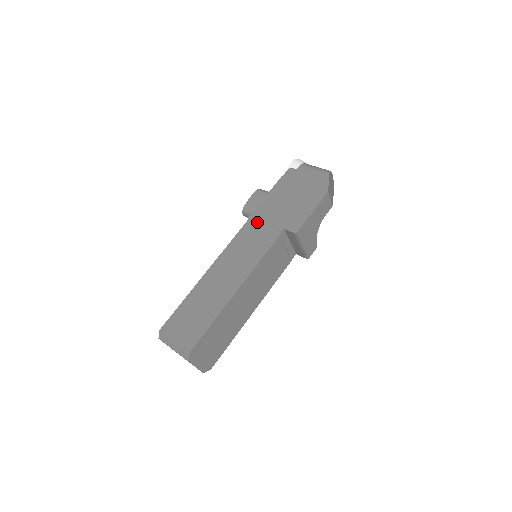
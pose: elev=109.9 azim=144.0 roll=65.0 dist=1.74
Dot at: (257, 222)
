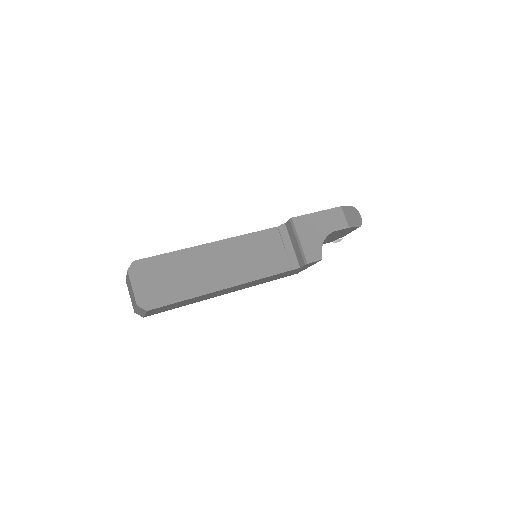
Dot at: occluded
